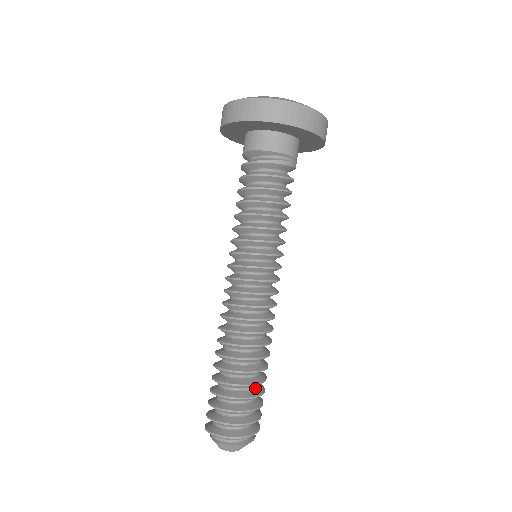
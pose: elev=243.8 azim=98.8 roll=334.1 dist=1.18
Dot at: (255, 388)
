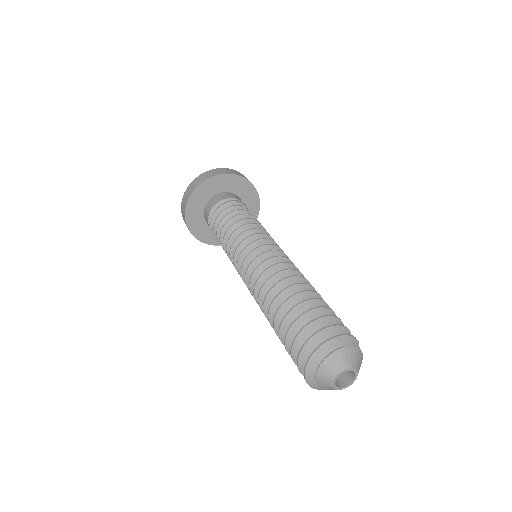
Dot at: occluded
